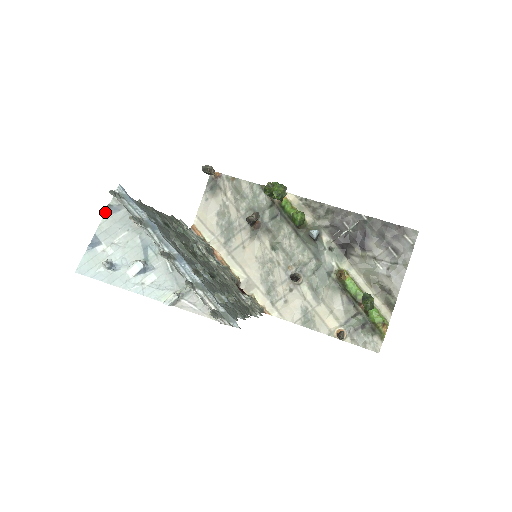
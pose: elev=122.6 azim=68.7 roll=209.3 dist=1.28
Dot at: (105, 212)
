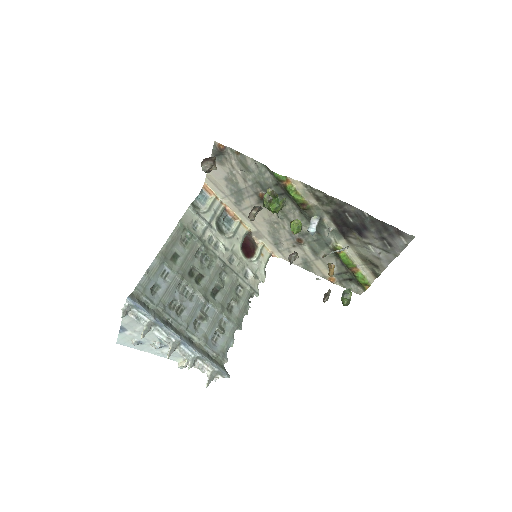
Dot at: occluded
